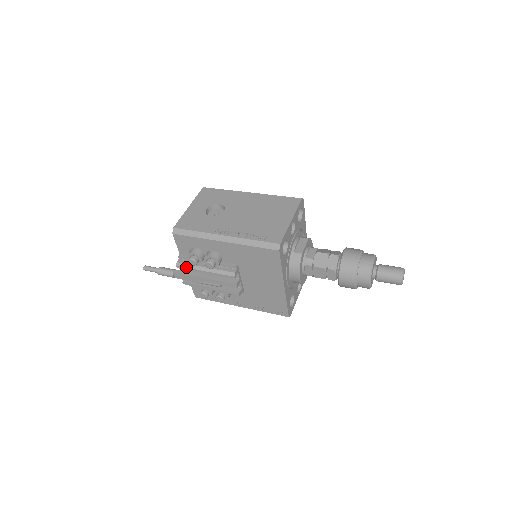
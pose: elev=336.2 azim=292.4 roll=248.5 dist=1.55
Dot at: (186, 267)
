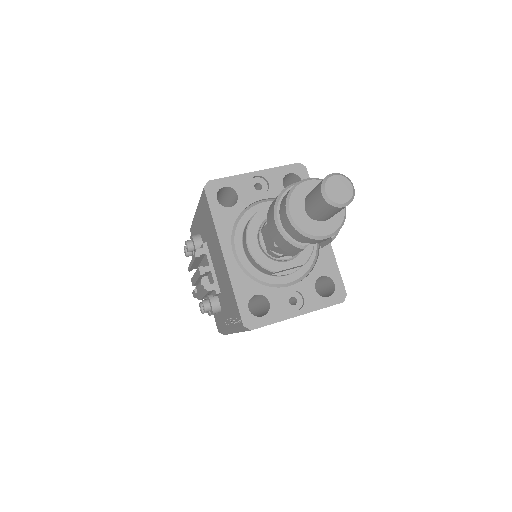
Dot at: (189, 265)
